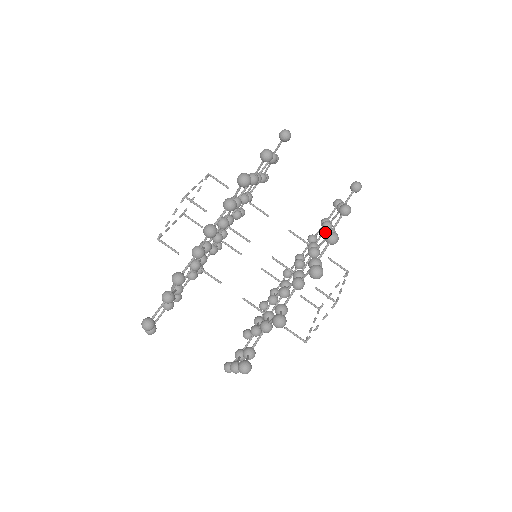
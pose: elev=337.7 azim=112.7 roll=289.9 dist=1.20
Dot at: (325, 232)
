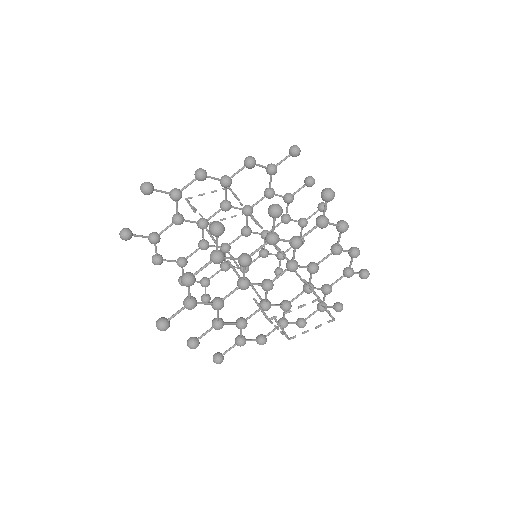
Dot at: (333, 244)
